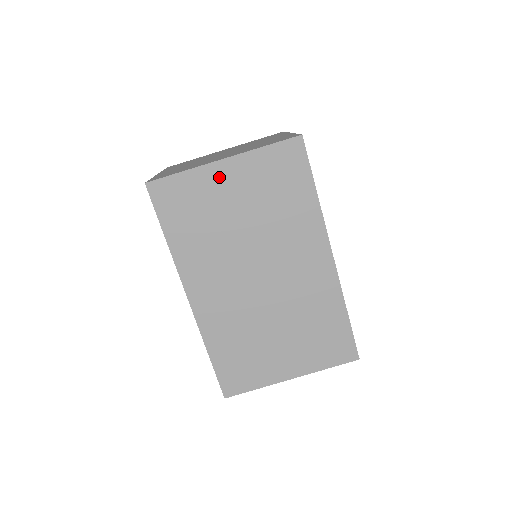
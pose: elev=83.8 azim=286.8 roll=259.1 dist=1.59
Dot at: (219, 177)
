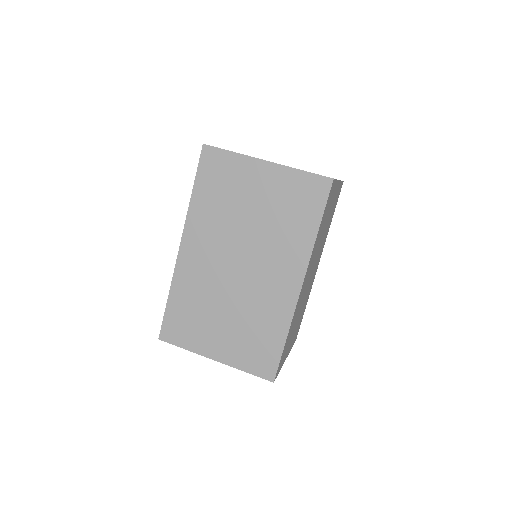
Dot at: (256, 172)
